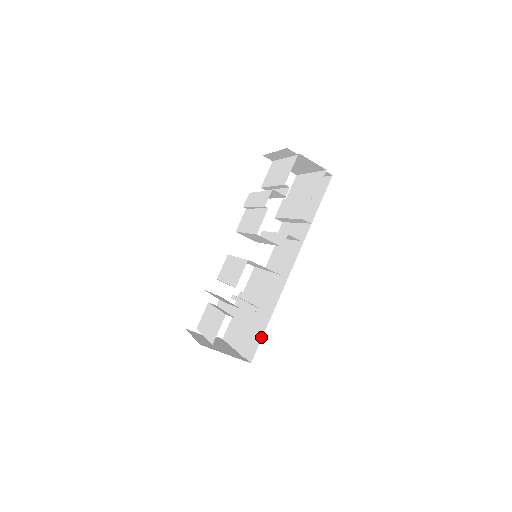
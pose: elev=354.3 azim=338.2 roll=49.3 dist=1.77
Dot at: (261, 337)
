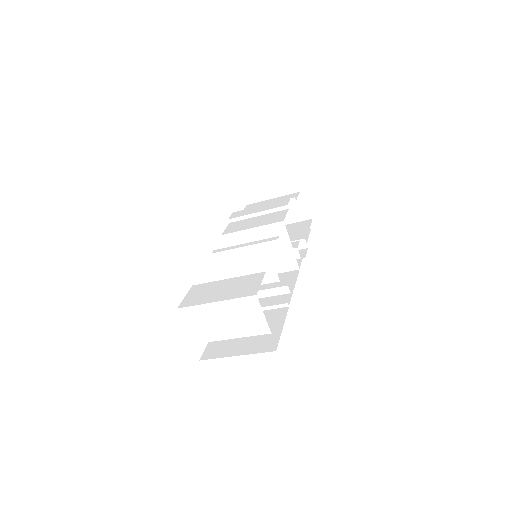
Dot at: occluded
